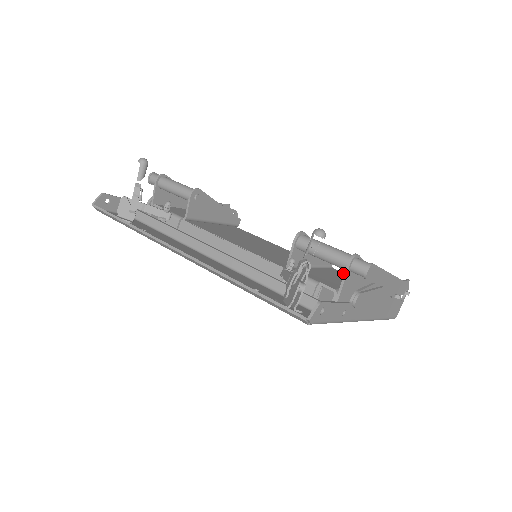
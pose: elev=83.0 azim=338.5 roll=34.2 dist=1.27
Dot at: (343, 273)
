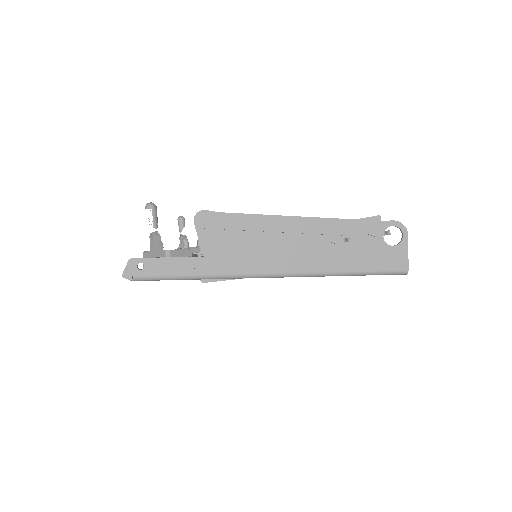
Dot at: occluded
